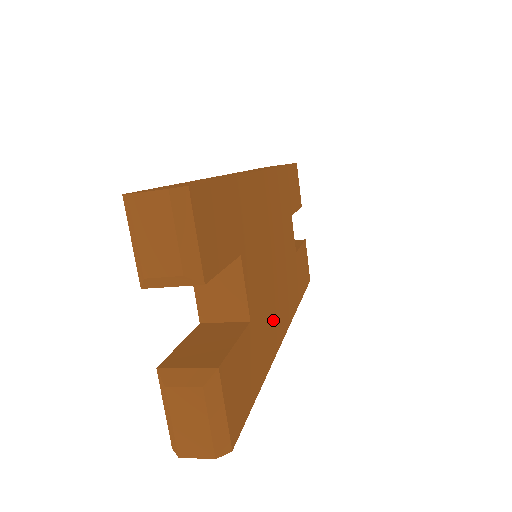
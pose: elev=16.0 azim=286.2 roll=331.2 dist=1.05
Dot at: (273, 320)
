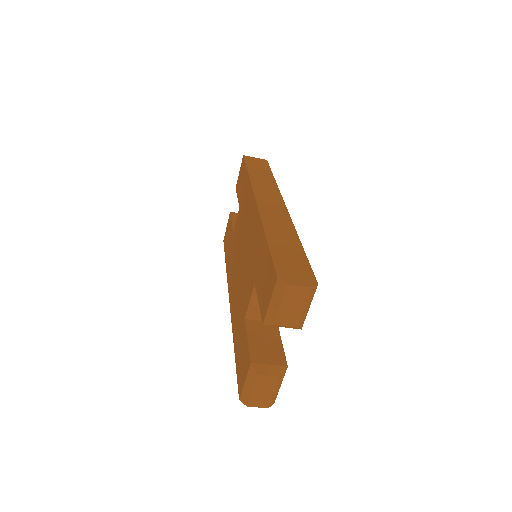
Dot at: occluded
